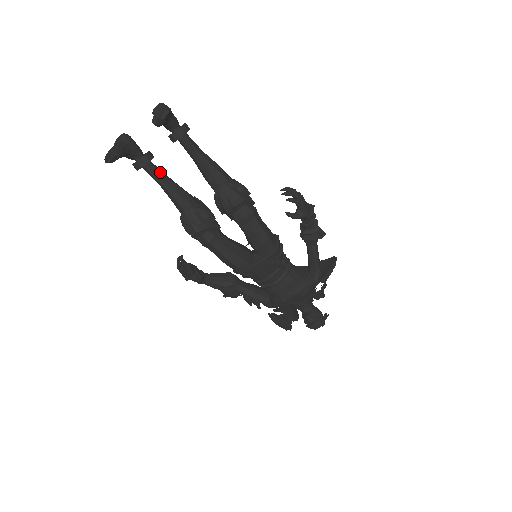
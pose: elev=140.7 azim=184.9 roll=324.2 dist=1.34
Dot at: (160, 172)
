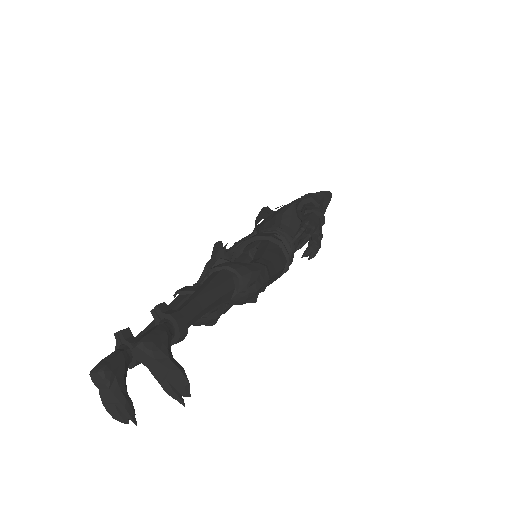
Dot at: occluded
